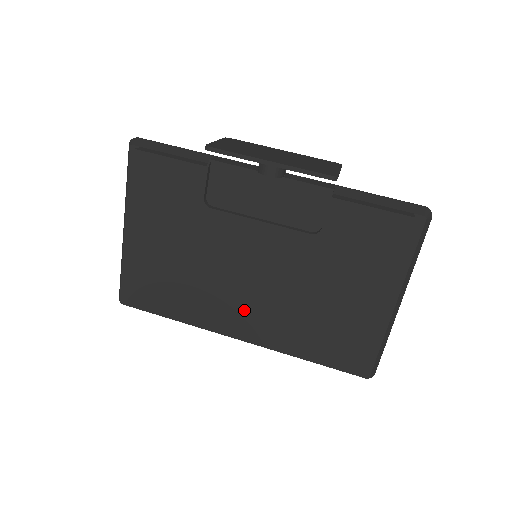
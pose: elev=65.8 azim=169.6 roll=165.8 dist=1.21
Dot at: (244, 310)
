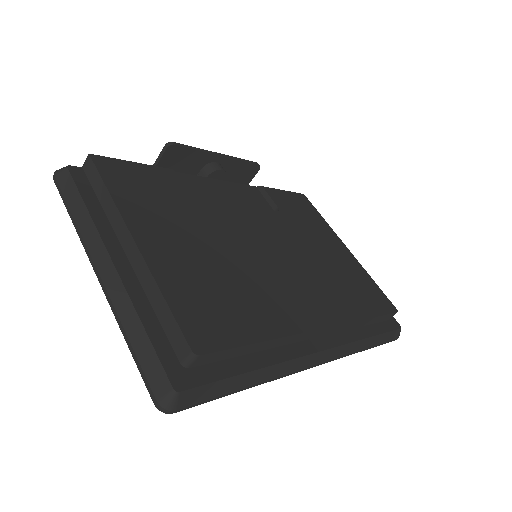
Dot at: (304, 292)
